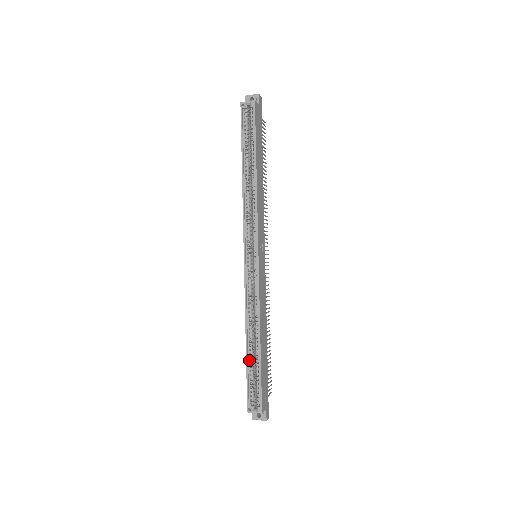
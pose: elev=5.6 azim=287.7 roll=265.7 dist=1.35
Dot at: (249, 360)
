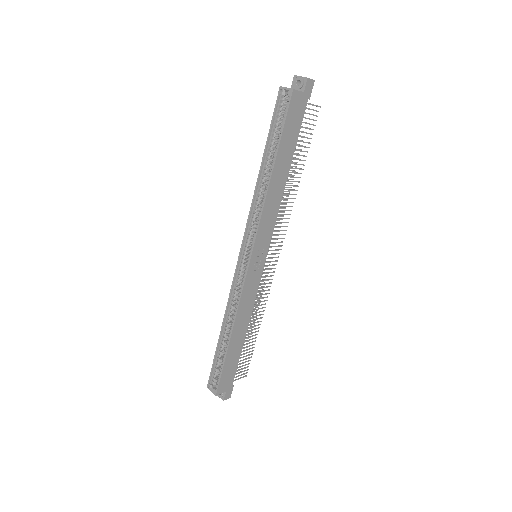
Dot at: (219, 347)
